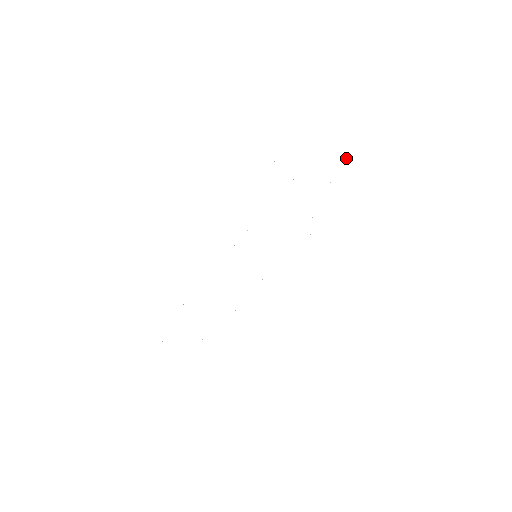
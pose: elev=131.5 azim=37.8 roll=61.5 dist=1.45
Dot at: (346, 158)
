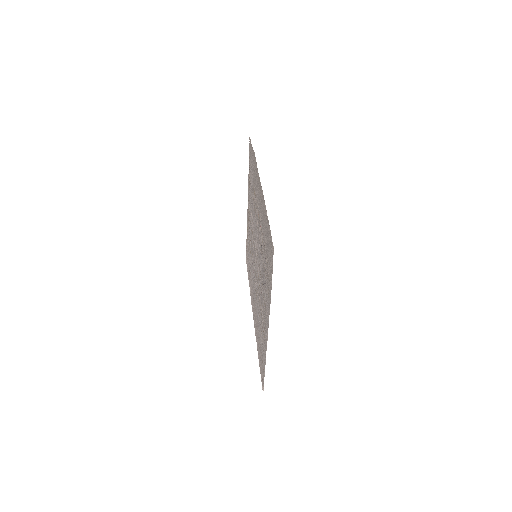
Dot at: (246, 243)
